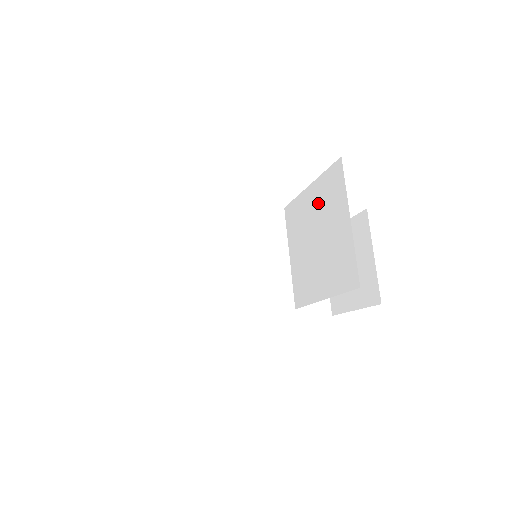
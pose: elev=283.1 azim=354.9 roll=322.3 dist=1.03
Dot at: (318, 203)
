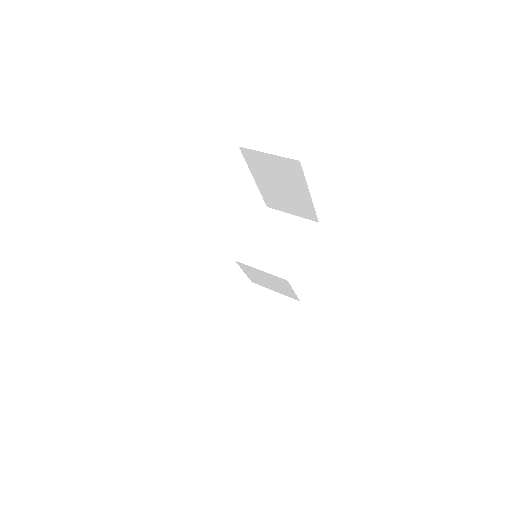
Dot at: (265, 230)
